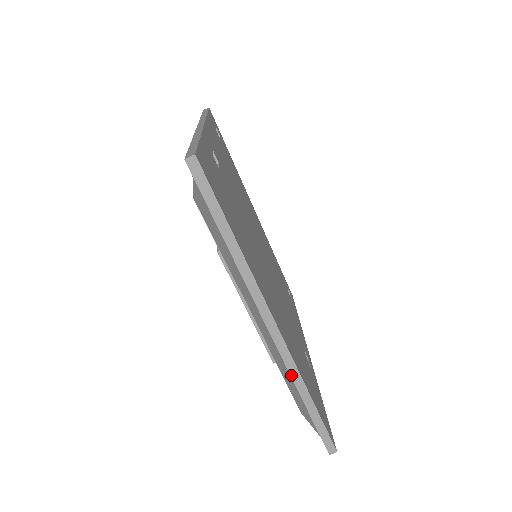
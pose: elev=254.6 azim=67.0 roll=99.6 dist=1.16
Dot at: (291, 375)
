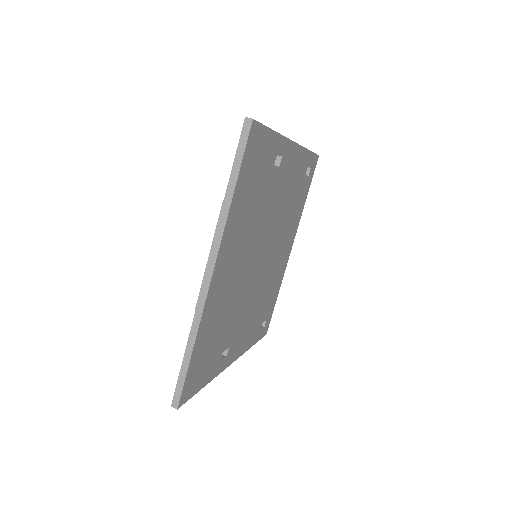
Dot at: (195, 316)
